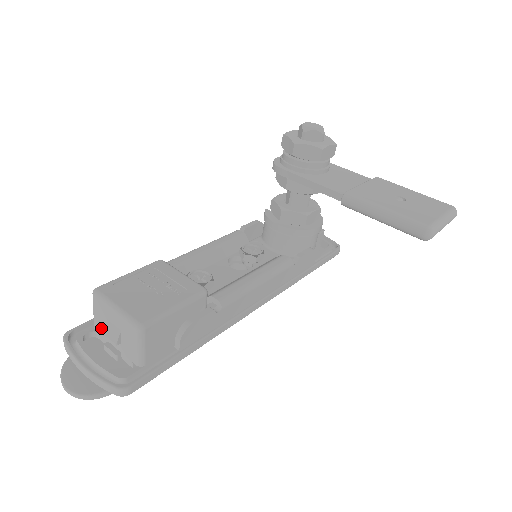
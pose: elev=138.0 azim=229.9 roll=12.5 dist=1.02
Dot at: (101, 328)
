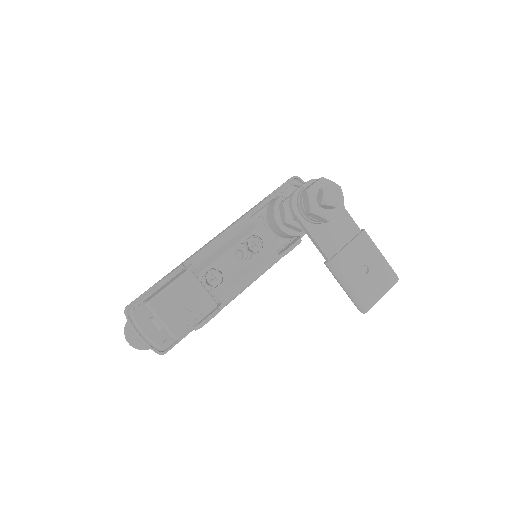
Dot at: (148, 312)
